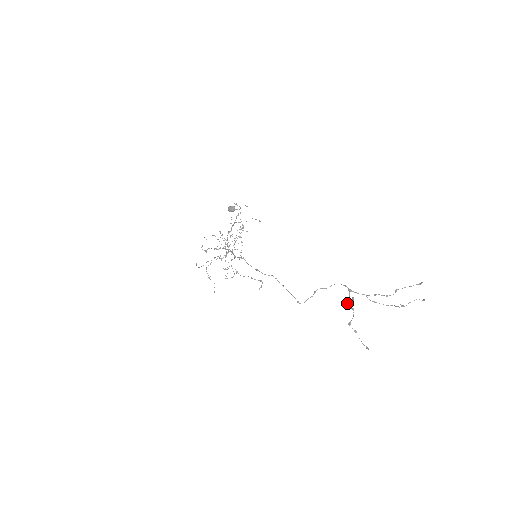
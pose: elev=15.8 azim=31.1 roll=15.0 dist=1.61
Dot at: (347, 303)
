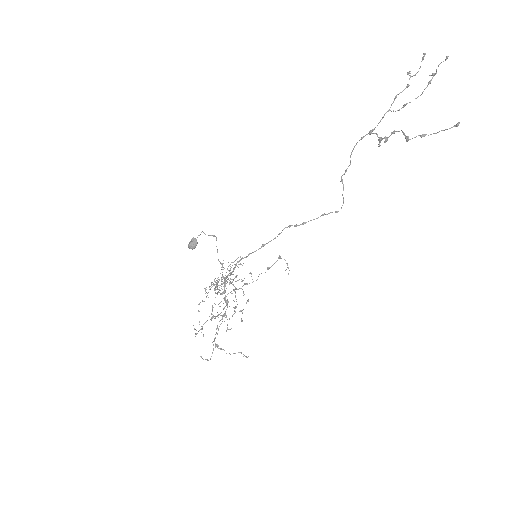
Dot at: (382, 139)
